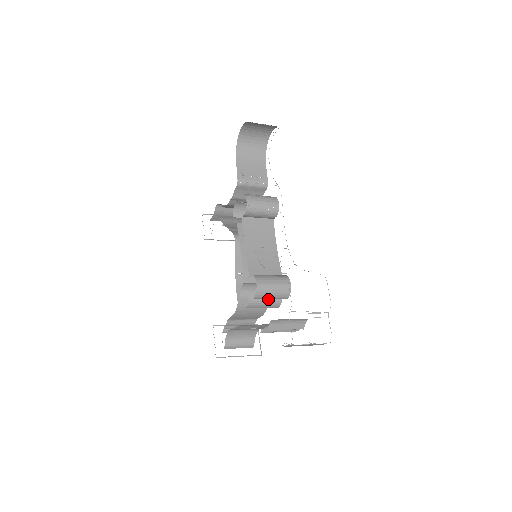
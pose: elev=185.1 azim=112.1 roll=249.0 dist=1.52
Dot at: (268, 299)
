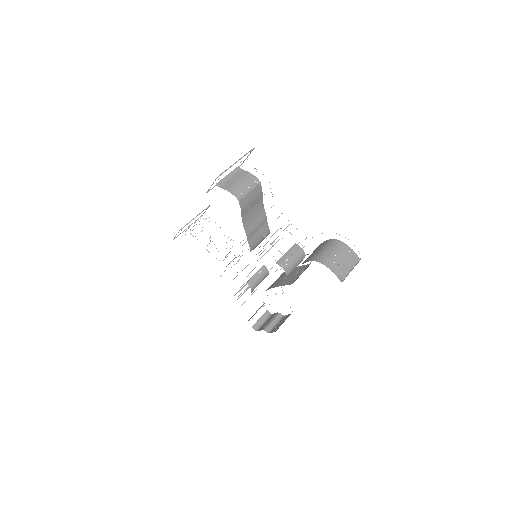
Dot at: occluded
